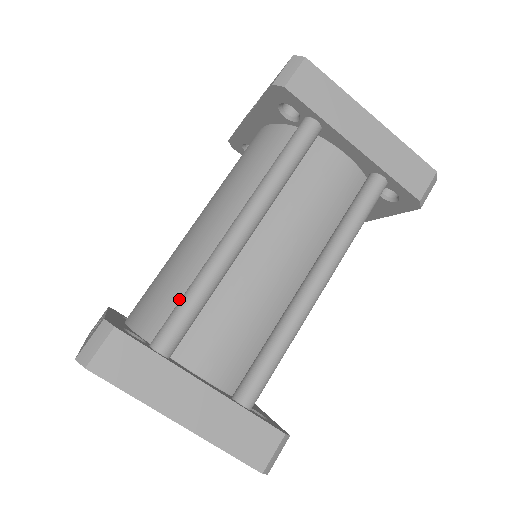
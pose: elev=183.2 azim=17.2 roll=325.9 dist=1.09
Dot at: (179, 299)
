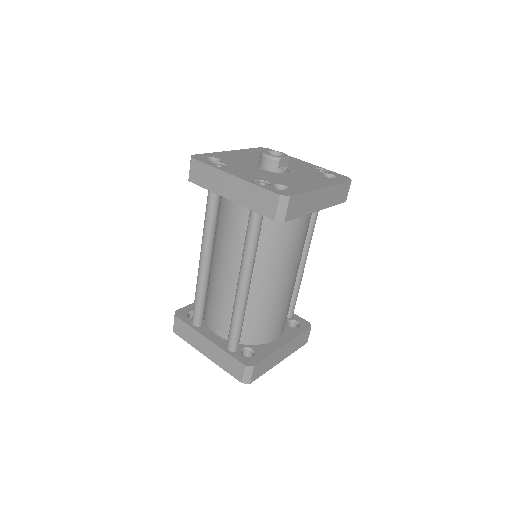
Dot at: (207, 295)
